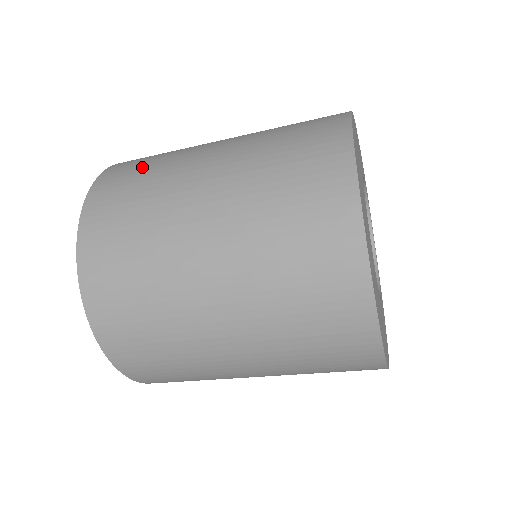
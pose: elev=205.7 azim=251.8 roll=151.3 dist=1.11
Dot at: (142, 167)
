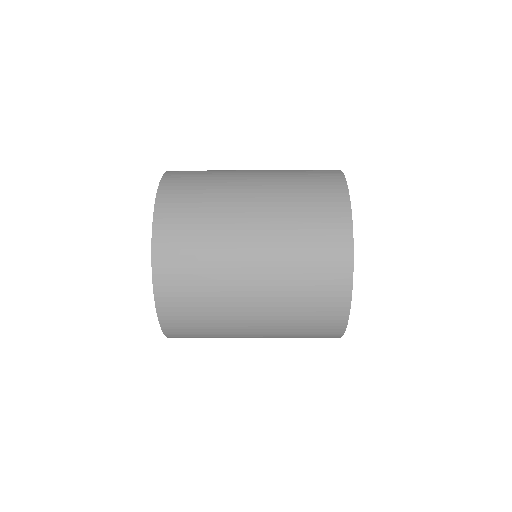
Dot at: occluded
